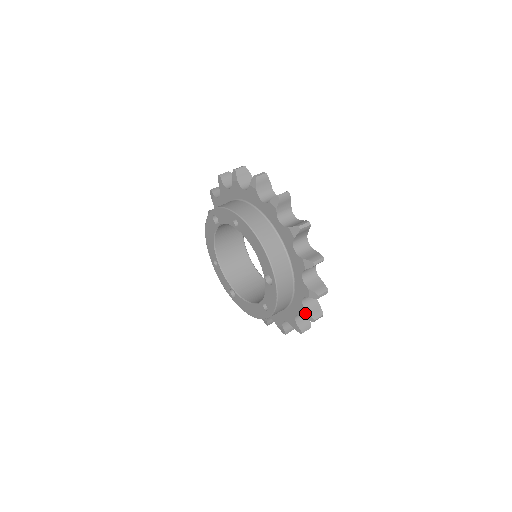
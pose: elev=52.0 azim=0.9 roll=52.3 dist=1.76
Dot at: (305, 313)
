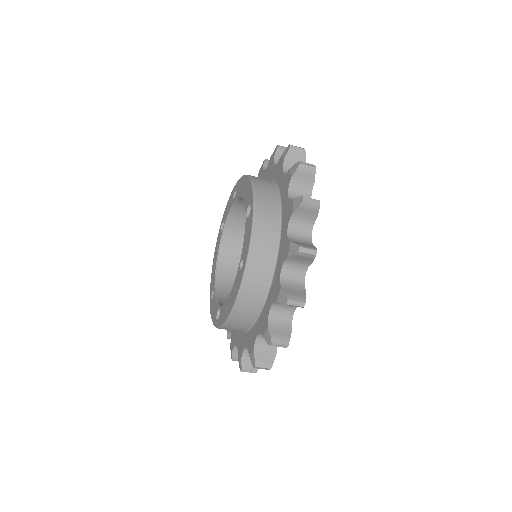
Dot at: (289, 245)
